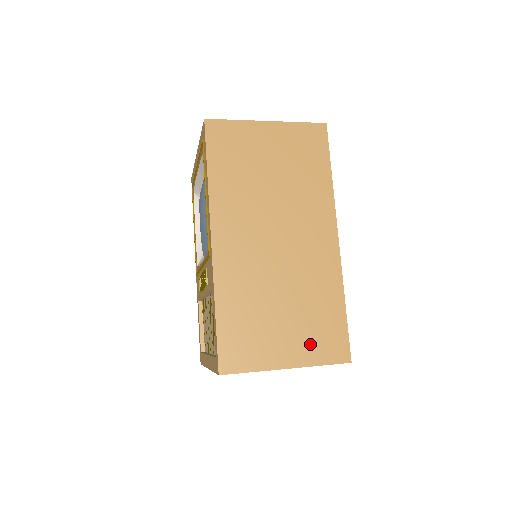
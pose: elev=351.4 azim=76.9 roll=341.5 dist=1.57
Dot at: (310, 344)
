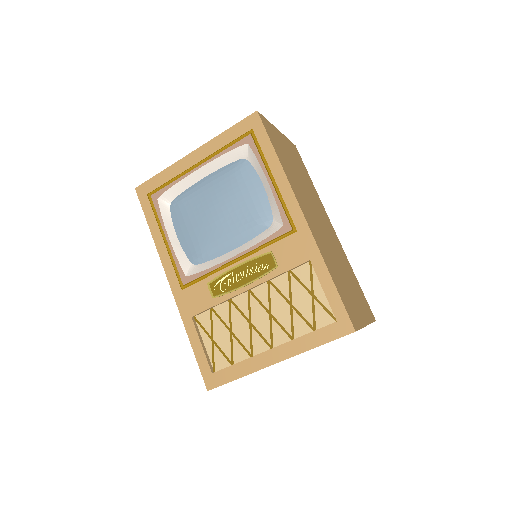
Dot at: (363, 306)
